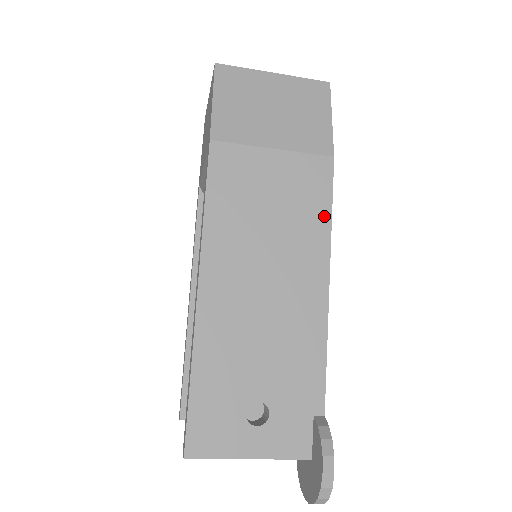
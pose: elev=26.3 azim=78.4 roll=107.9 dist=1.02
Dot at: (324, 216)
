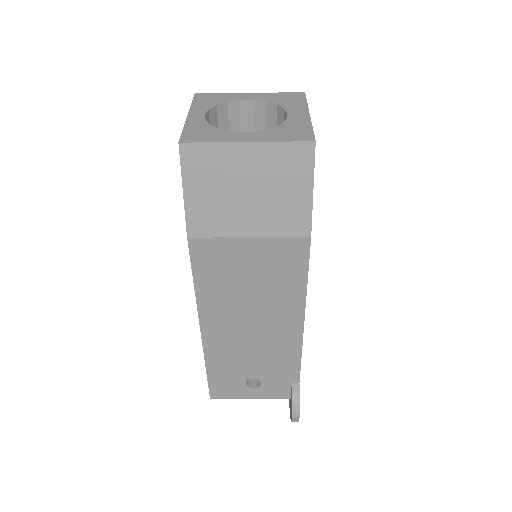
Dot at: (300, 282)
